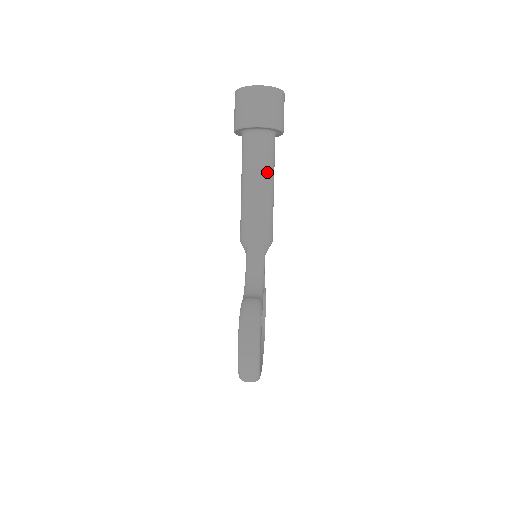
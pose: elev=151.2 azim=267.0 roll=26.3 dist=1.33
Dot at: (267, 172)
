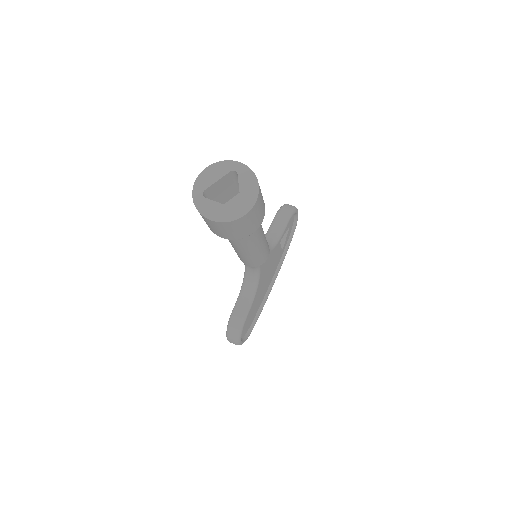
Dot at: (247, 245)
